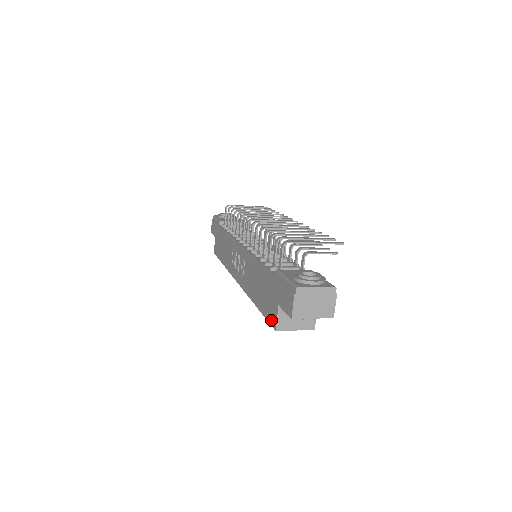
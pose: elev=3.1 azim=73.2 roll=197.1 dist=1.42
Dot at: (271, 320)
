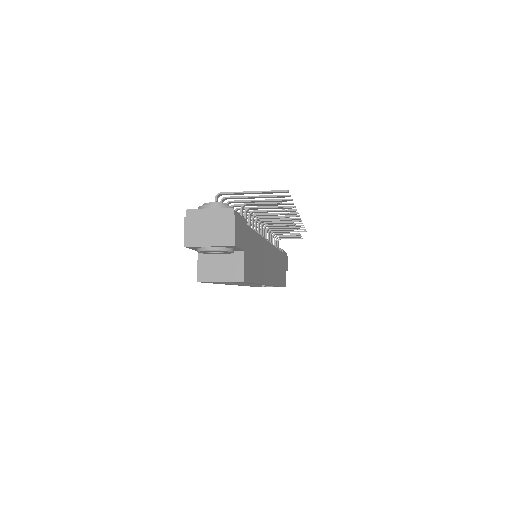
Dot at: occluded
